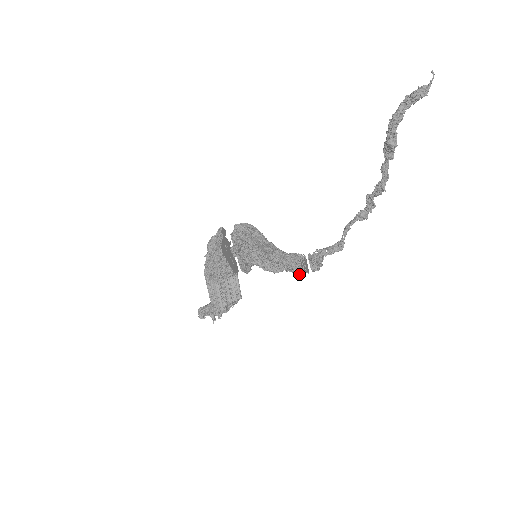
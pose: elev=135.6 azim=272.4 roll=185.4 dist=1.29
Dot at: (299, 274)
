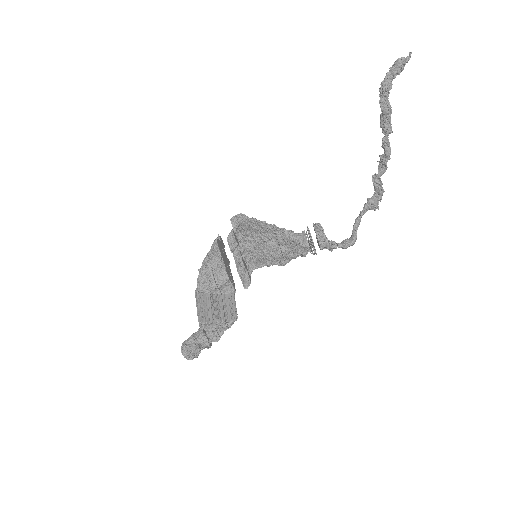
Dot at: (304, 244)
